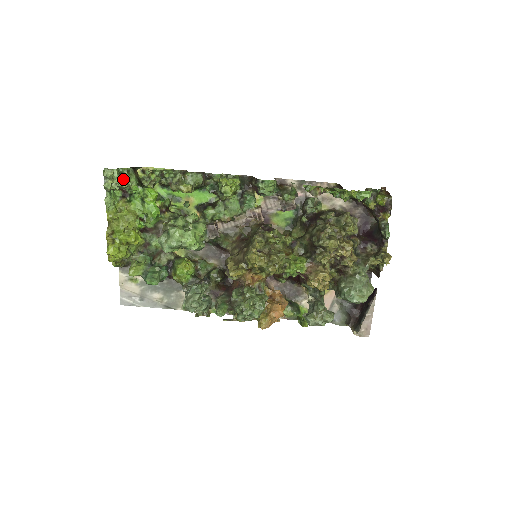
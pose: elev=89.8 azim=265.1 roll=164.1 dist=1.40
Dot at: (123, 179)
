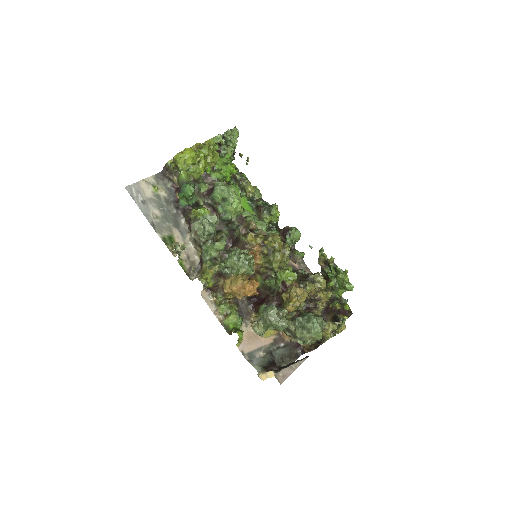
Dot at: occluded
